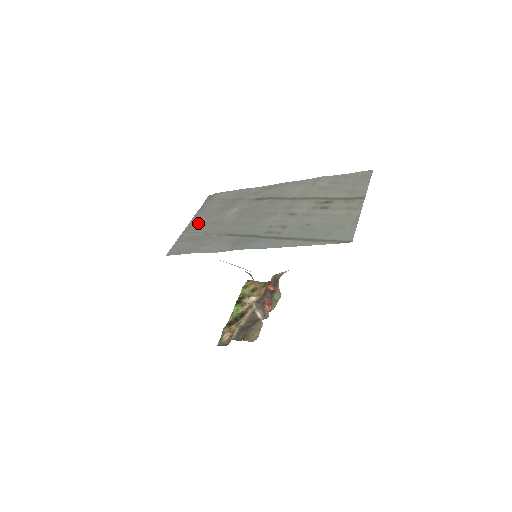
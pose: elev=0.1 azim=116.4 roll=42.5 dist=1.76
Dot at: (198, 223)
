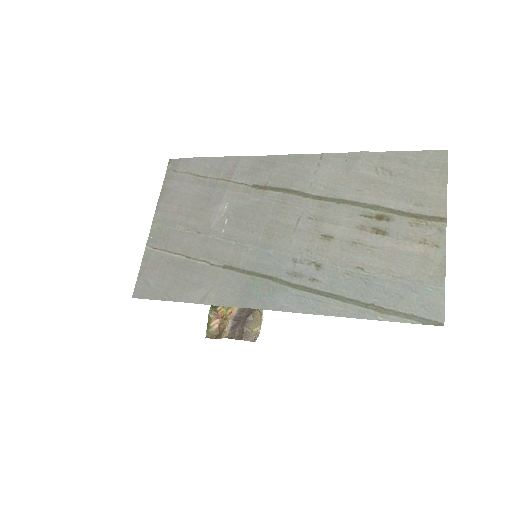
Dot at: (167, 228)
